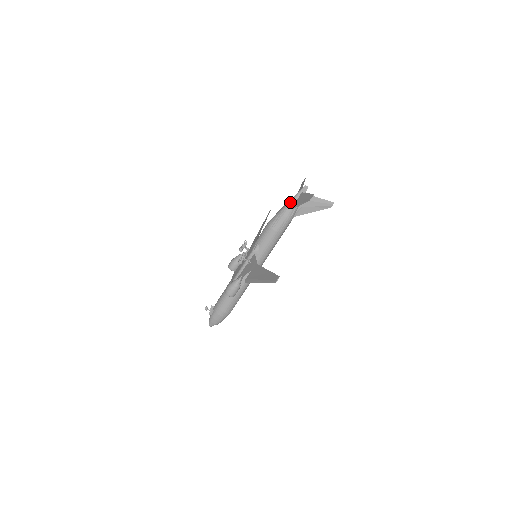
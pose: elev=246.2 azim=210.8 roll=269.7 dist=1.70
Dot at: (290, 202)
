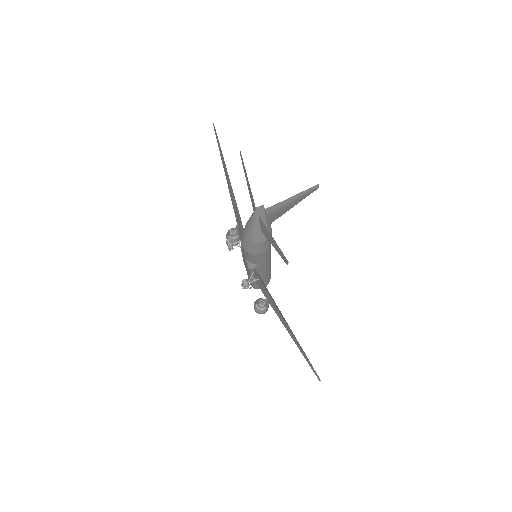
Dot at: (252, 229)
